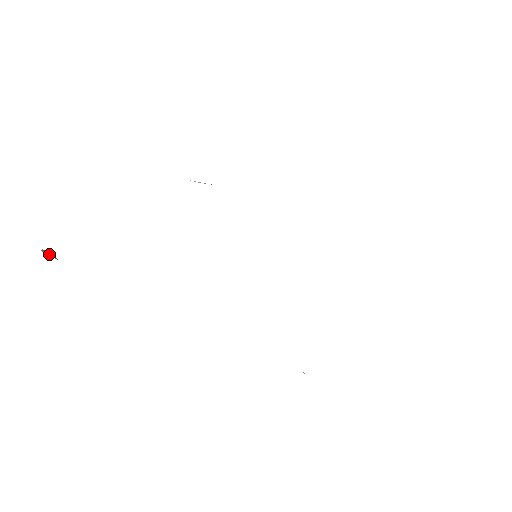
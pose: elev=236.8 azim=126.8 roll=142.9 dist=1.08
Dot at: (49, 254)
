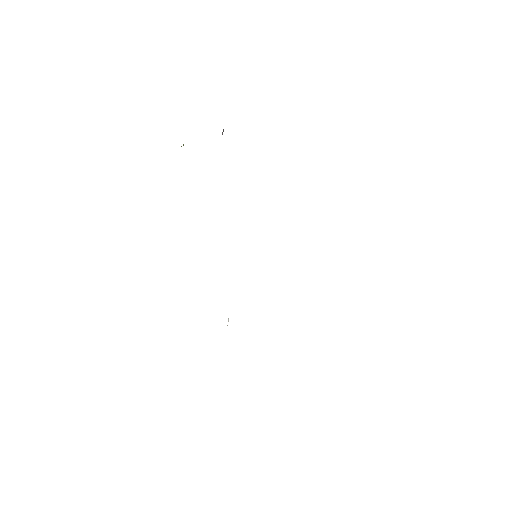
Dot at: occluded
